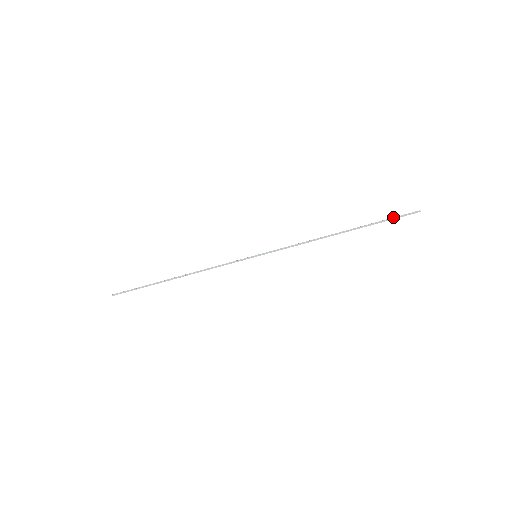
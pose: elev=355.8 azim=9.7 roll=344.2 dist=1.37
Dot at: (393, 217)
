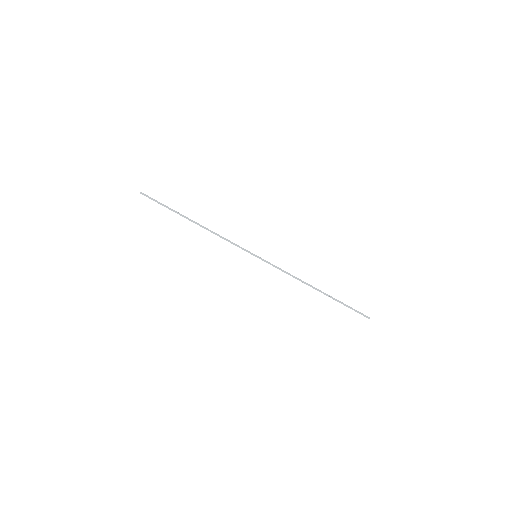
Dot at: occluded
